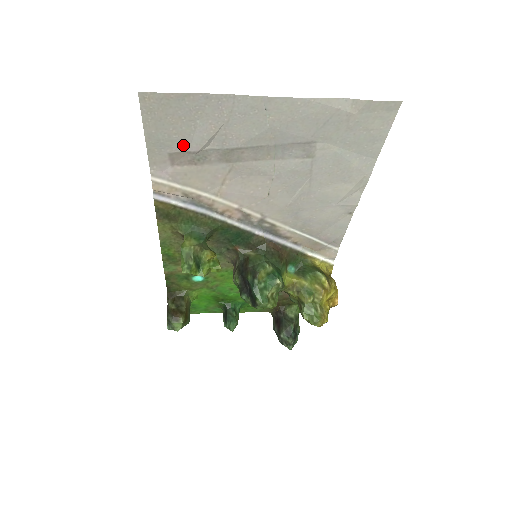
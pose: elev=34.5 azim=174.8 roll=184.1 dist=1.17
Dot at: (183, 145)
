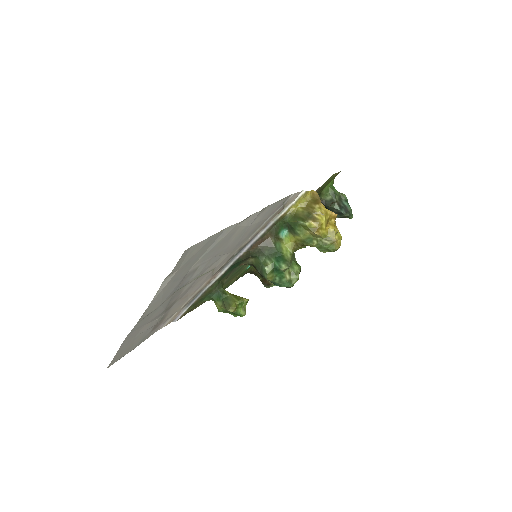
Dot at: (149, 331)
